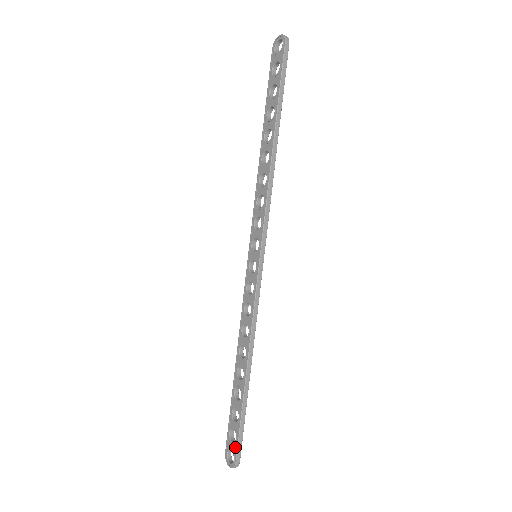
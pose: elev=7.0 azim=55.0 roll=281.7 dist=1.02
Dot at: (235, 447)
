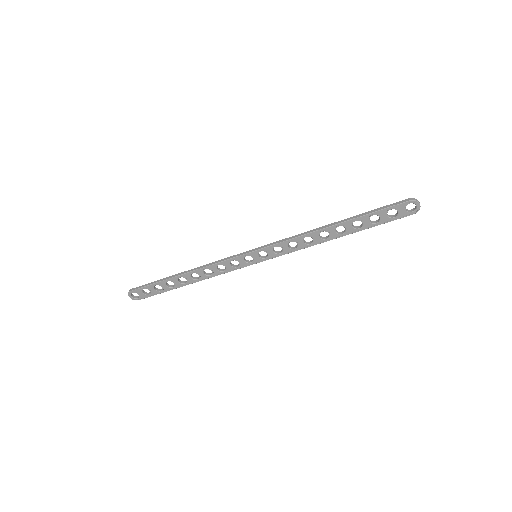
Dot at: (144, 296)
